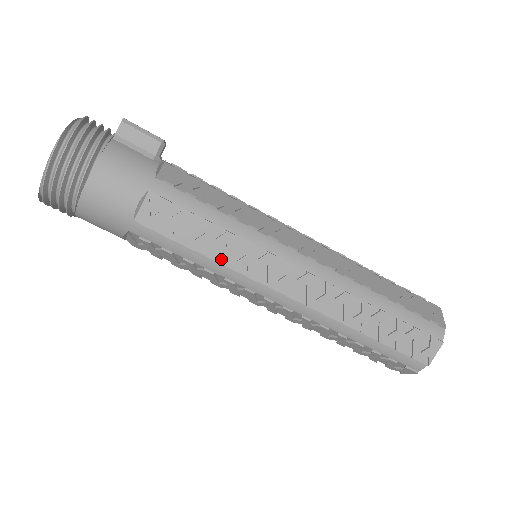
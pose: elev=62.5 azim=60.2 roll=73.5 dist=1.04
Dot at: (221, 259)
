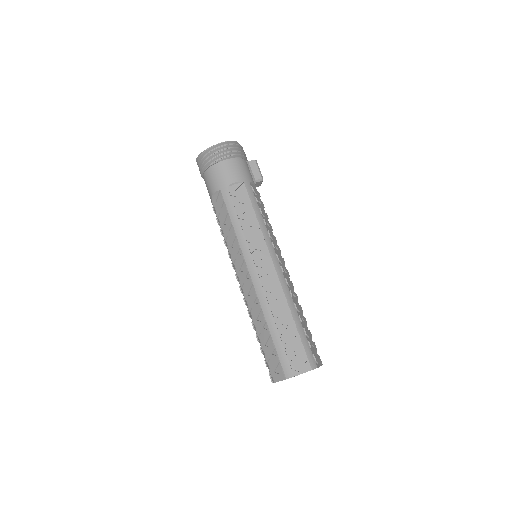
Dot at: (245, 231)
